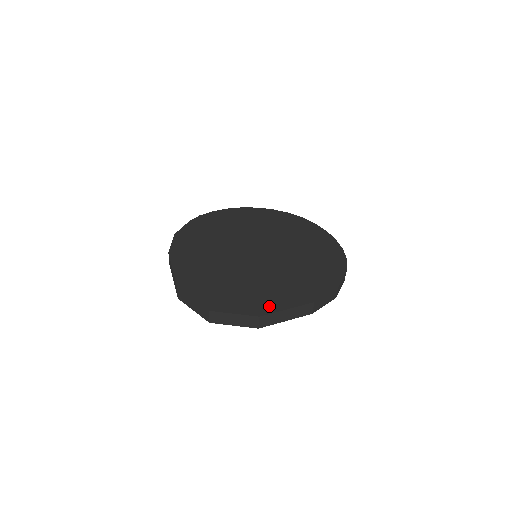
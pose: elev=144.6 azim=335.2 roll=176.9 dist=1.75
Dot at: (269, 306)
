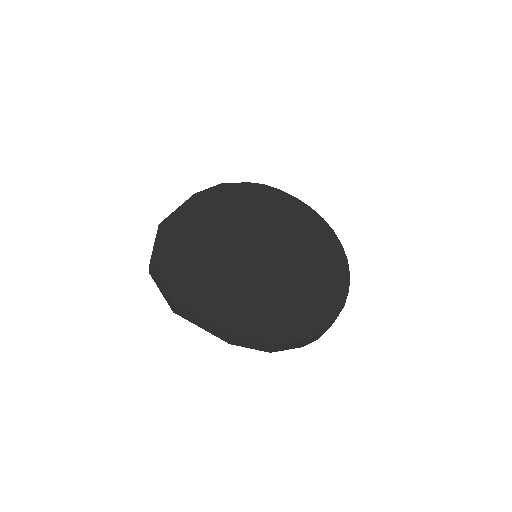
Dot at: (194, 303)
